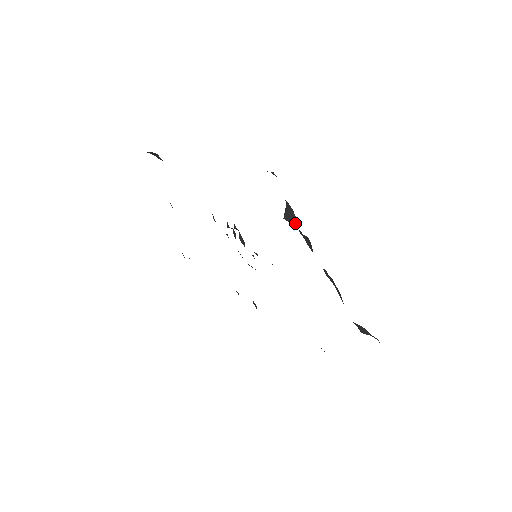
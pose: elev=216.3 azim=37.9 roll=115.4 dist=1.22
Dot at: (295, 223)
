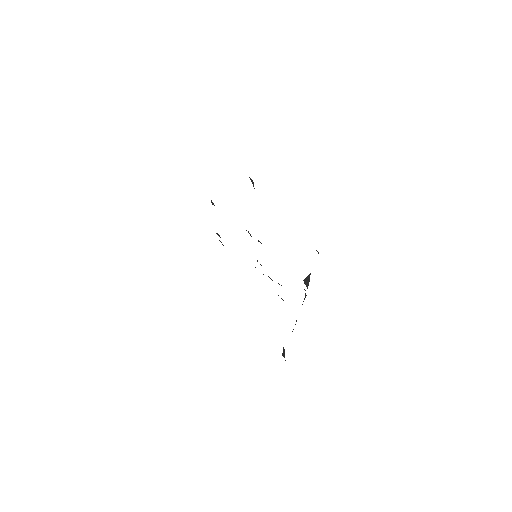
Dot at: occluded
